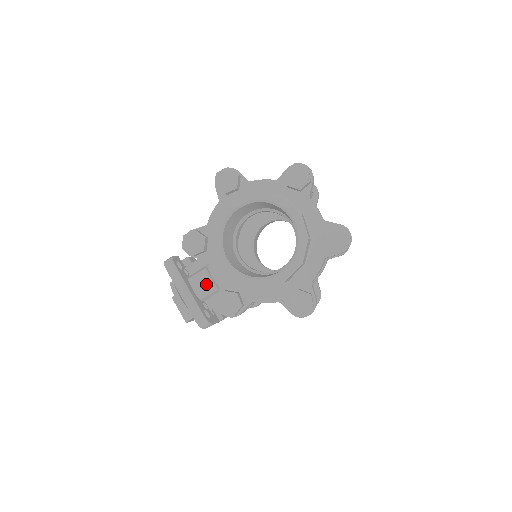
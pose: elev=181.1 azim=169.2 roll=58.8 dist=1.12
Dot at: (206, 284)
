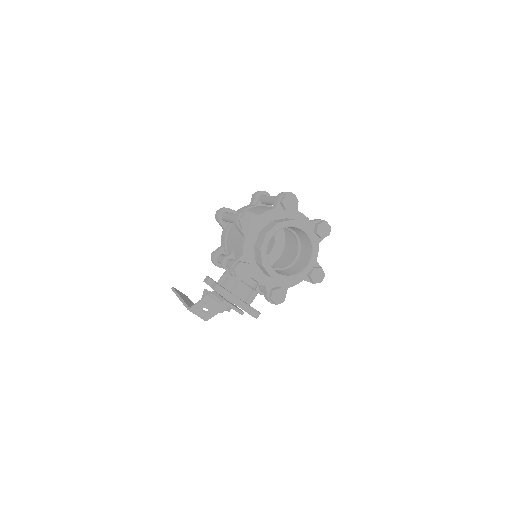
Dot at: (247, 291)
